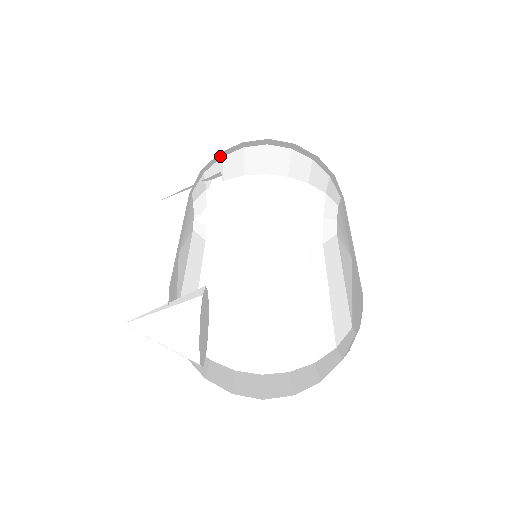
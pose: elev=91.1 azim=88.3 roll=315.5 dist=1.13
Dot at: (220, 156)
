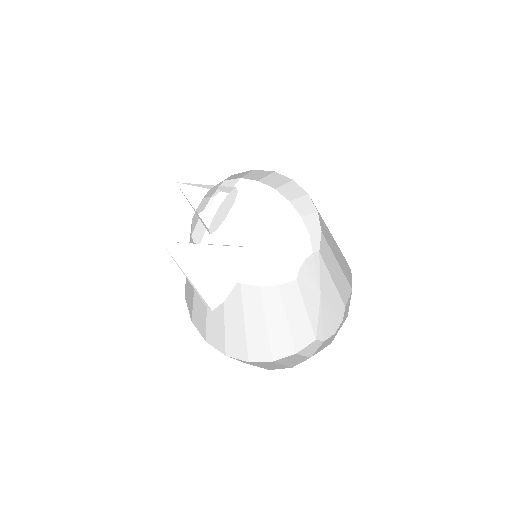
Dot at: (243, 175)
